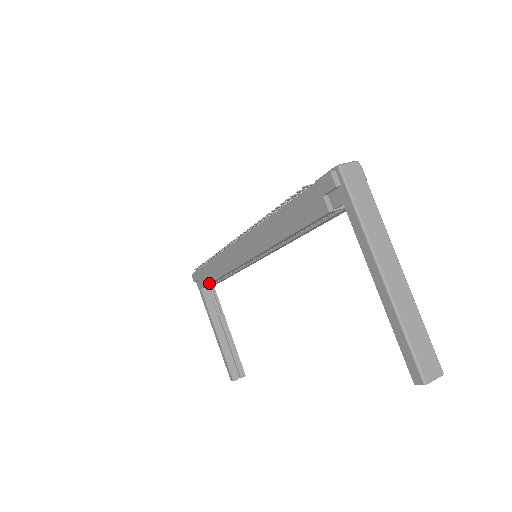
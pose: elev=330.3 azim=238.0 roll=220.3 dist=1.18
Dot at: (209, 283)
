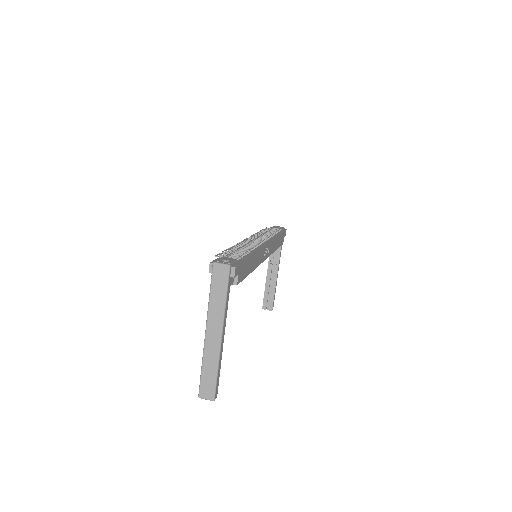
Dot at: occluded
